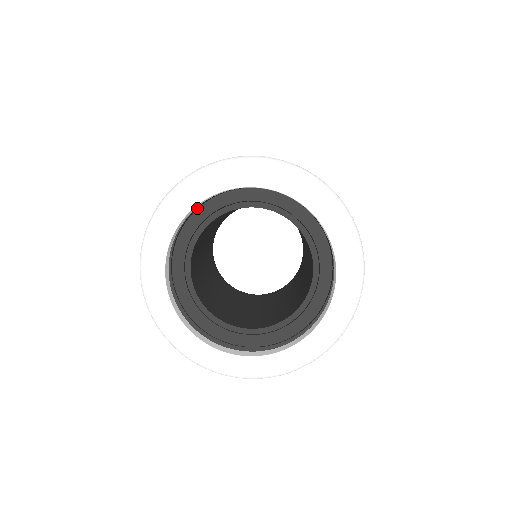
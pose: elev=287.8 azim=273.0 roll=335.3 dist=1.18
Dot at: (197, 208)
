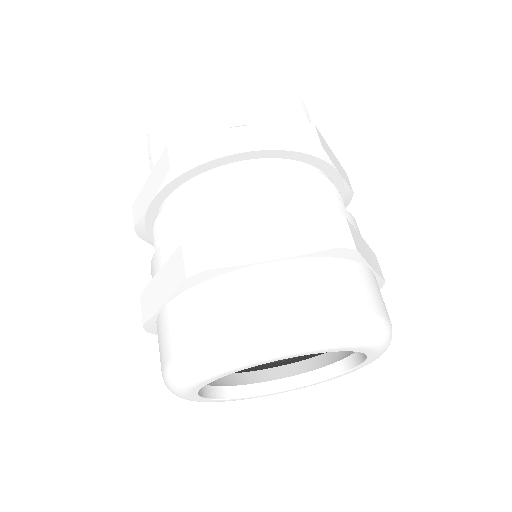
Dot at: occluded
